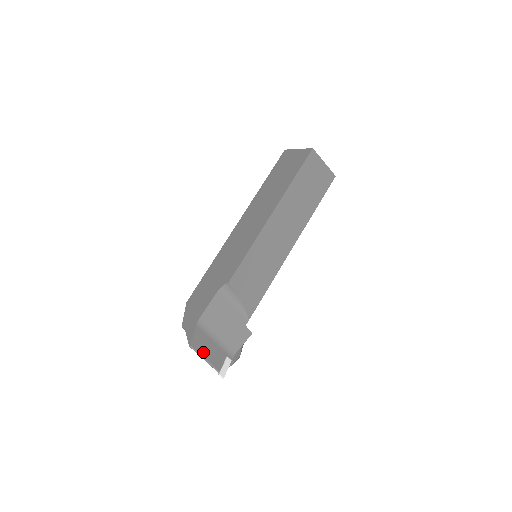
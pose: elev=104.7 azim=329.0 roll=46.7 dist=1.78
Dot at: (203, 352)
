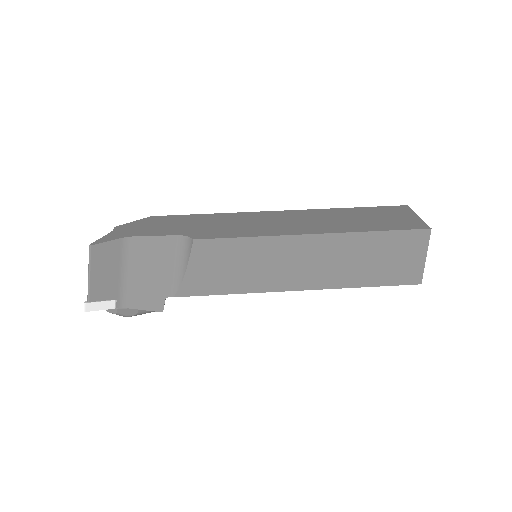
Dot at: (96, 266)
